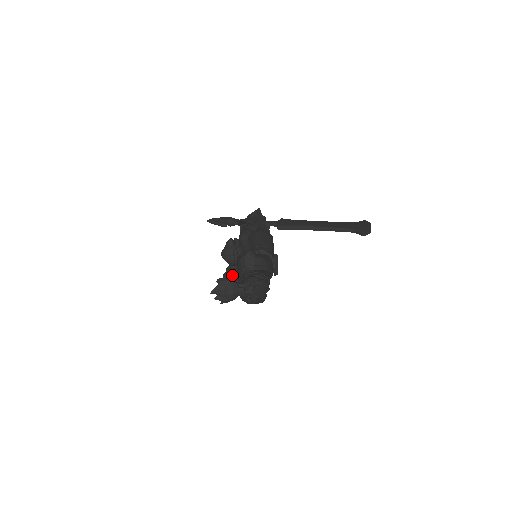
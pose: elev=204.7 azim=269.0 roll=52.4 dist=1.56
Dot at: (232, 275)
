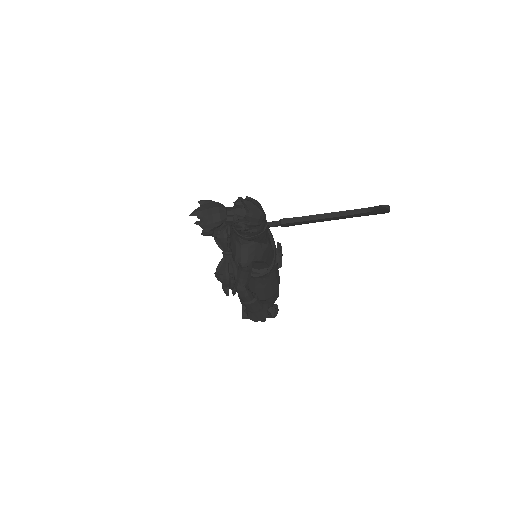
Dot at: (225, 264)
